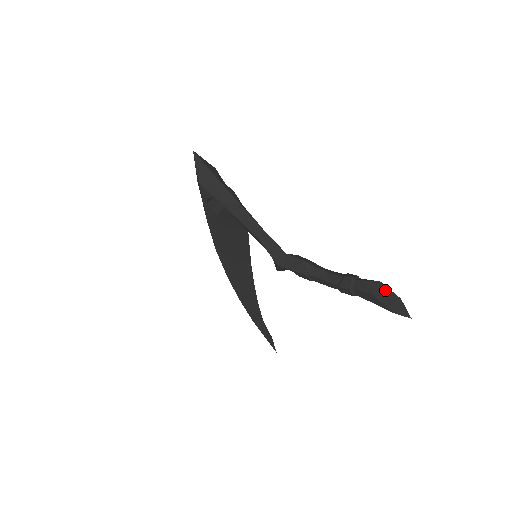
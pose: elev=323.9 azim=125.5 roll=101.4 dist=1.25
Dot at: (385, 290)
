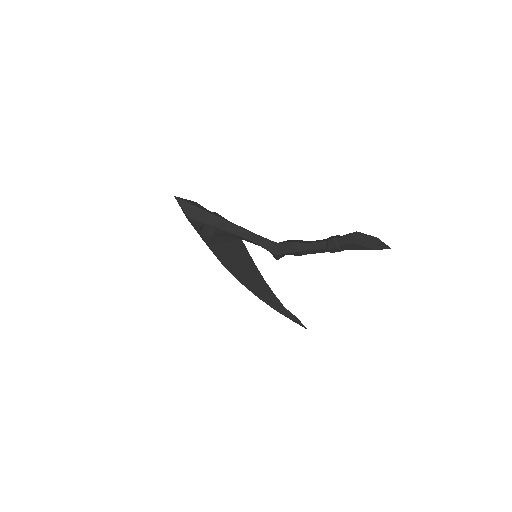
Dot at: (362, 236)
